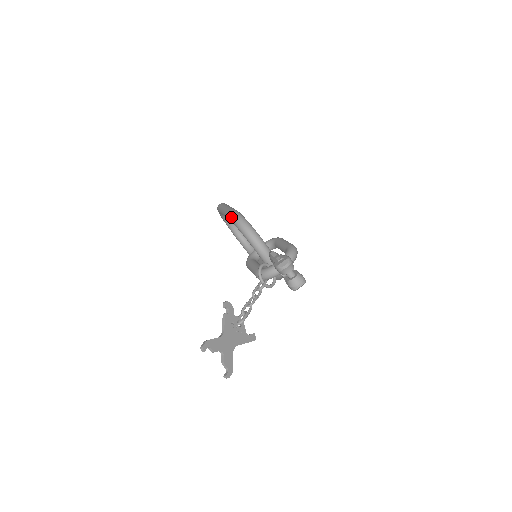
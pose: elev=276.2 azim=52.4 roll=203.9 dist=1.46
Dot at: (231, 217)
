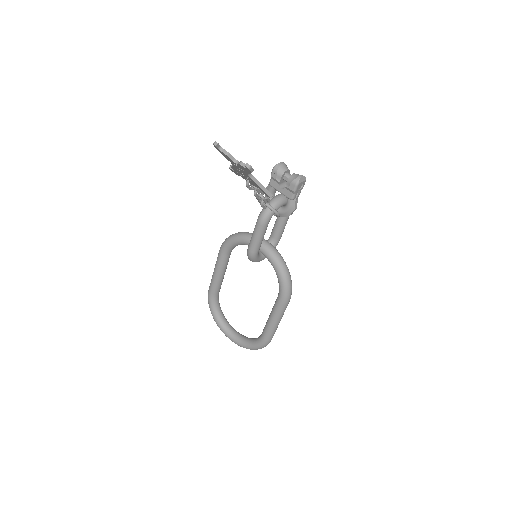
Dot at: (223, 243)
